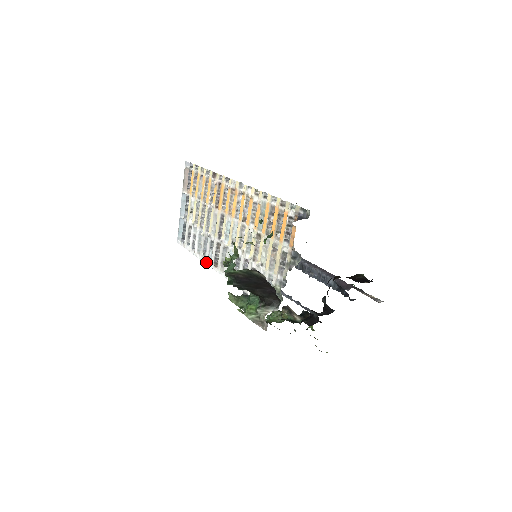
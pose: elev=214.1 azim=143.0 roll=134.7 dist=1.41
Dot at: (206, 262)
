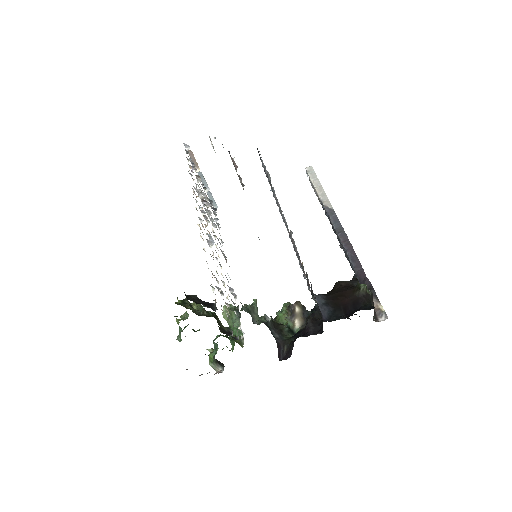
Dot at: occluded
